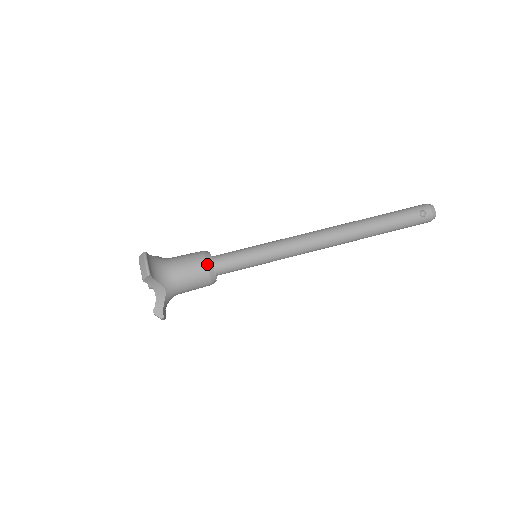
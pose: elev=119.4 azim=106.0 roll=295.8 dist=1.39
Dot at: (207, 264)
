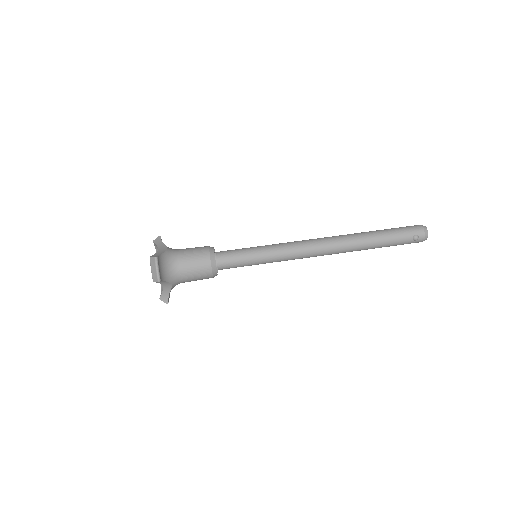
Dot at: (211, 266)
